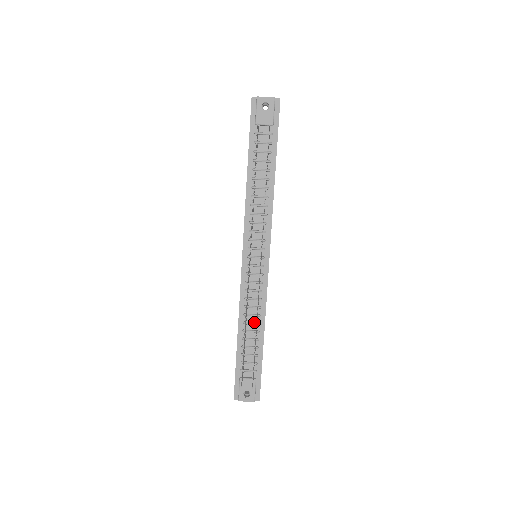
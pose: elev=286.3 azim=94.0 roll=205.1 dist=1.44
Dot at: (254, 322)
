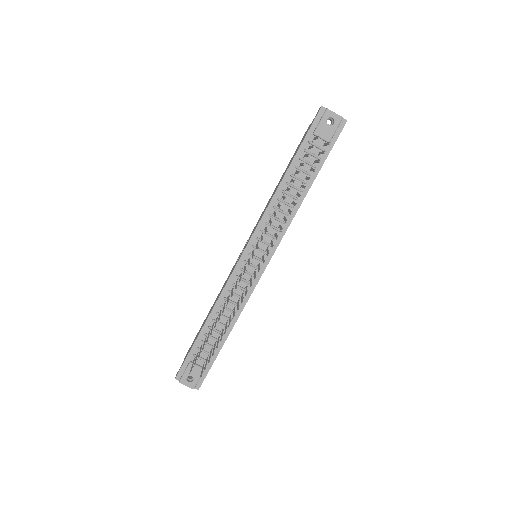
Dot at: (227, 316)
